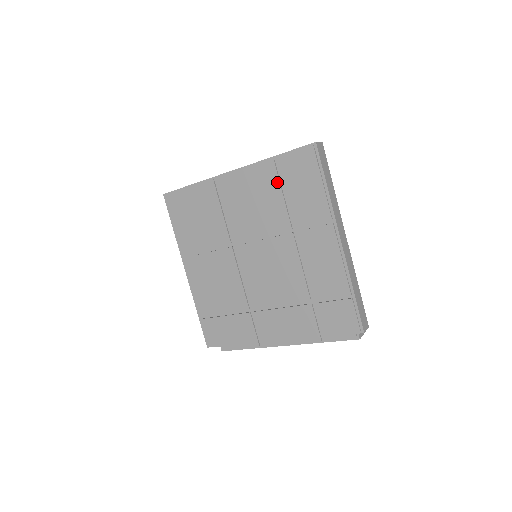
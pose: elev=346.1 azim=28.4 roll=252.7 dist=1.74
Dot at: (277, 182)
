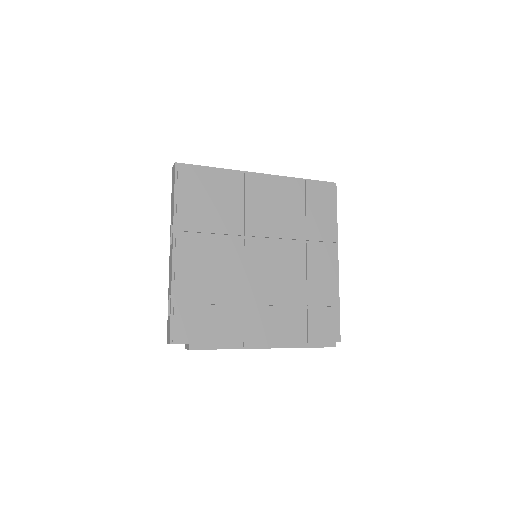
Dot at: (301, 199)
